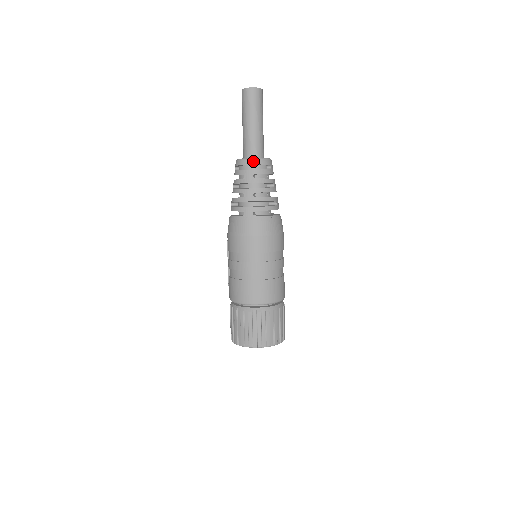
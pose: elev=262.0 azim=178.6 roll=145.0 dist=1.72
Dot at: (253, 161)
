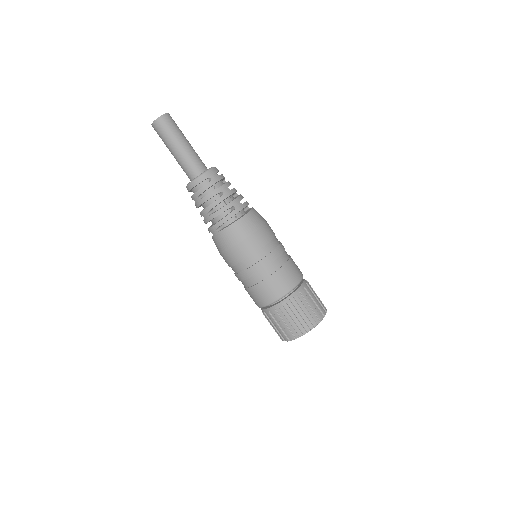
Dot at: (191, 185)
